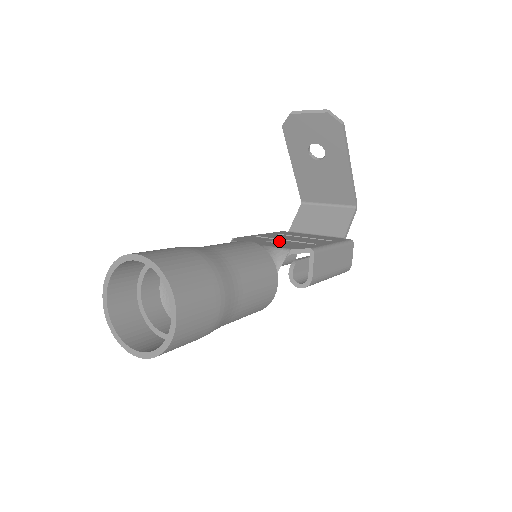
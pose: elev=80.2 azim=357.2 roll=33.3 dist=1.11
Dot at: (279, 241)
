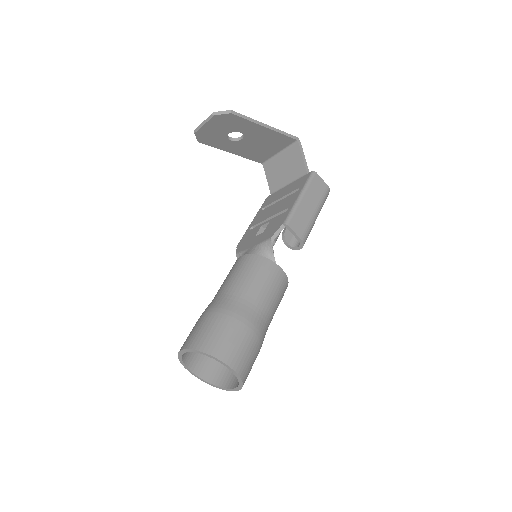
Dot at: (264, 225)
